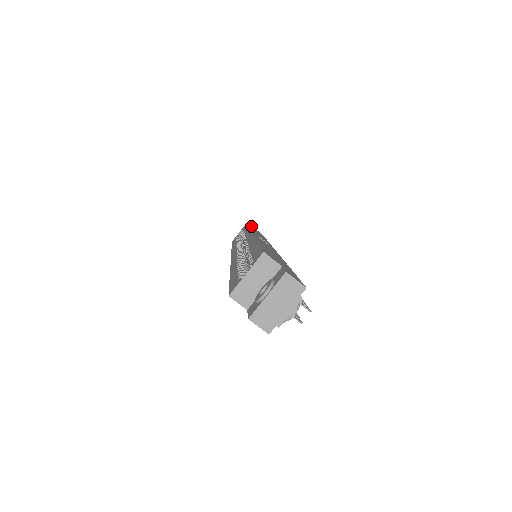
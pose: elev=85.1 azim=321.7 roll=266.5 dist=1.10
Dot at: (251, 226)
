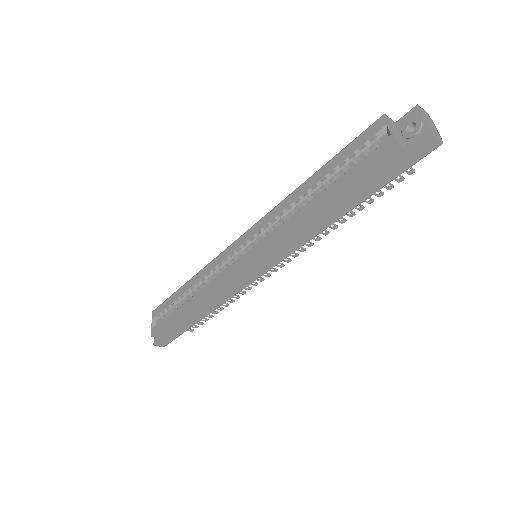
Dot at: occluded
